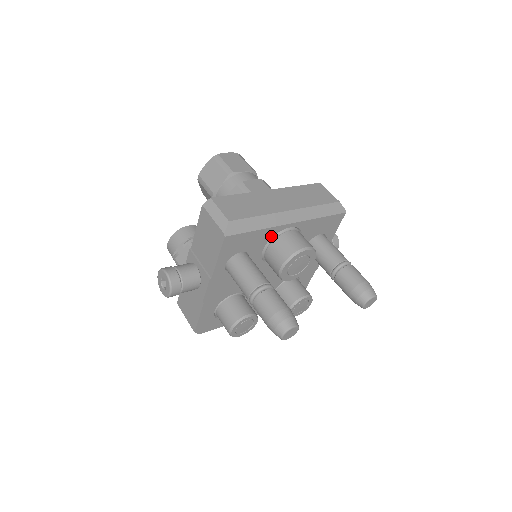
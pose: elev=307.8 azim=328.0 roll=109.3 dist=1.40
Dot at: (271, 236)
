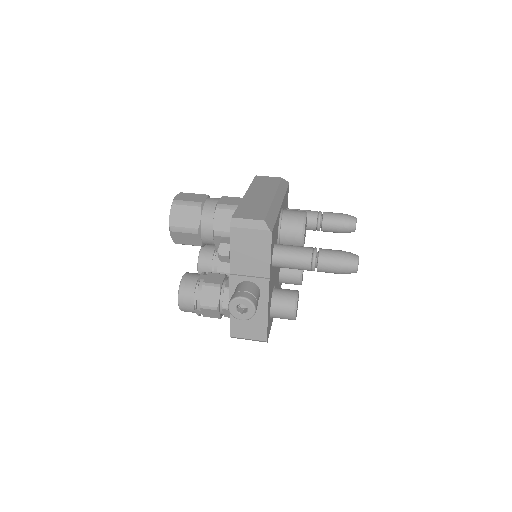
Dot at: (278, 221)
